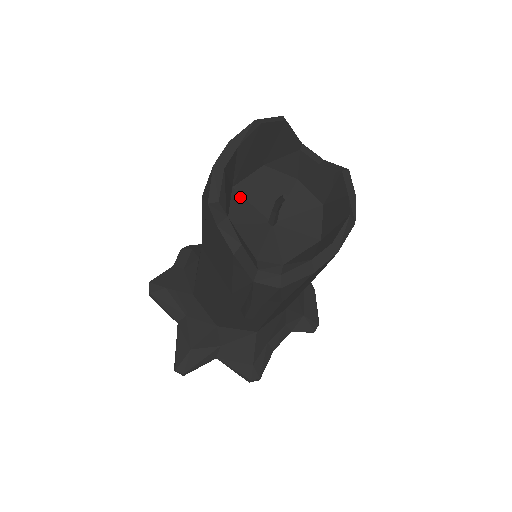
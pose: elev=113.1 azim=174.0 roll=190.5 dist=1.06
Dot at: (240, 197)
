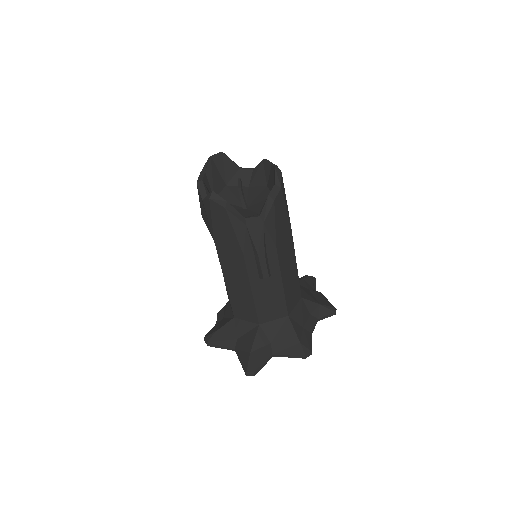
Dot at: occluded
